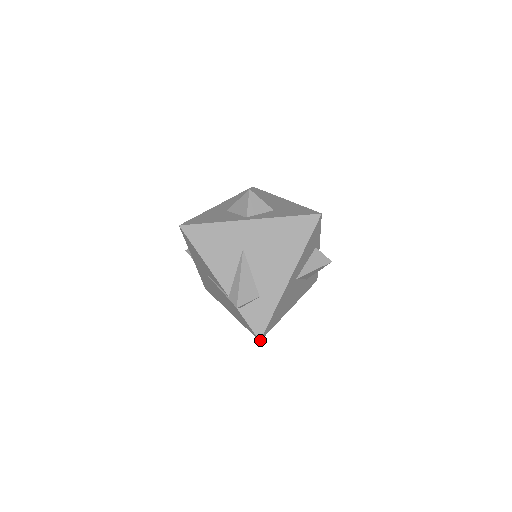
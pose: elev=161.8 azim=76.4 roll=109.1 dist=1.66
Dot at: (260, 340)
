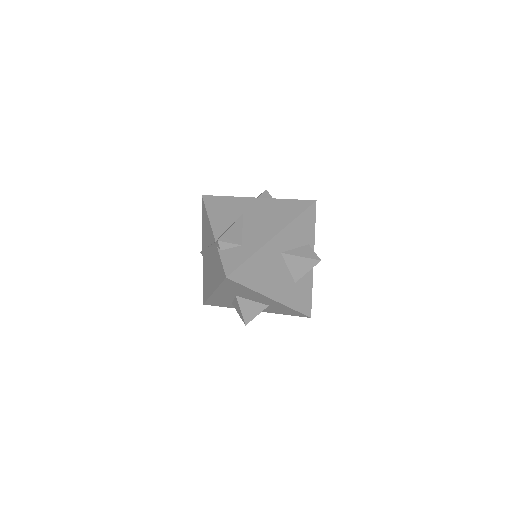
Dot at: (227, 277)
